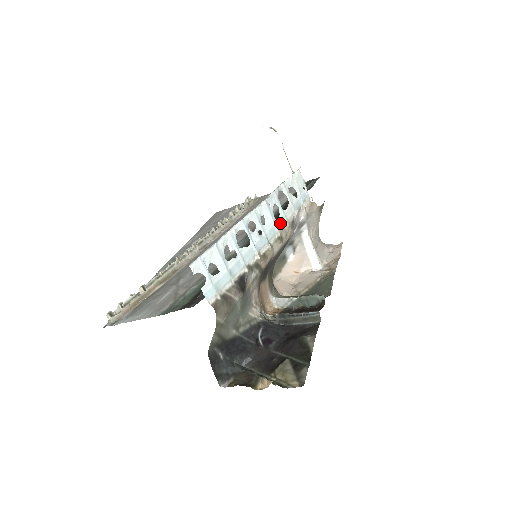
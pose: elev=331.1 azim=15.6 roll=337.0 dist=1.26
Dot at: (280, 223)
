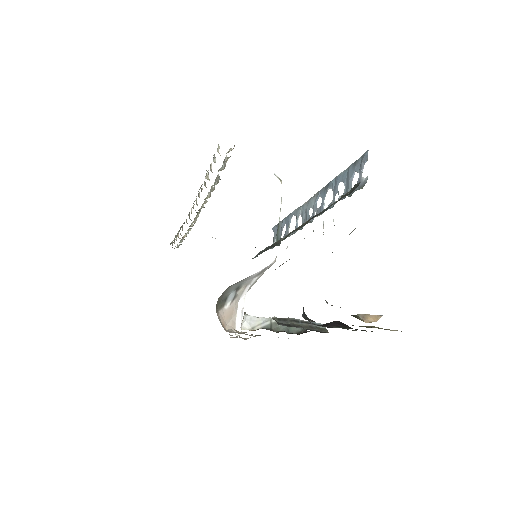
Dot at: occluded
